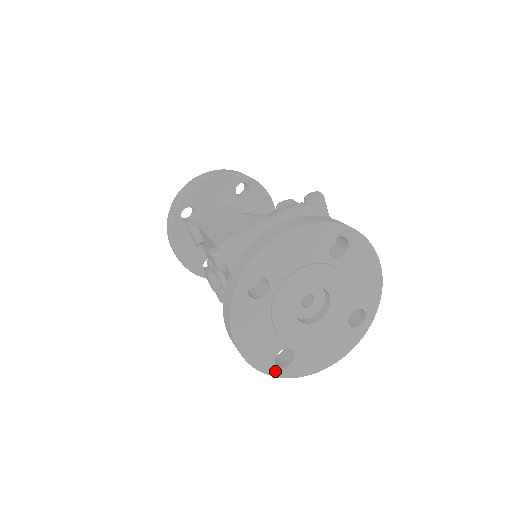
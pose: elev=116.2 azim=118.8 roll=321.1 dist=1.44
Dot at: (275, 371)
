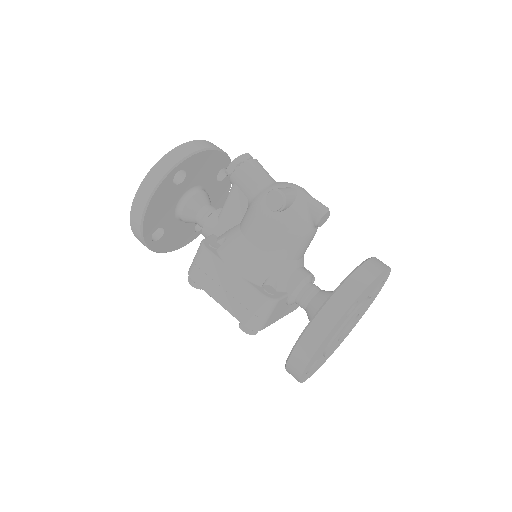
Dot at: (339, 345)
